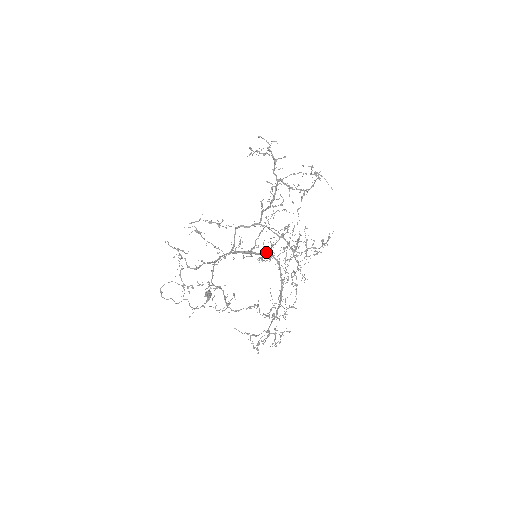
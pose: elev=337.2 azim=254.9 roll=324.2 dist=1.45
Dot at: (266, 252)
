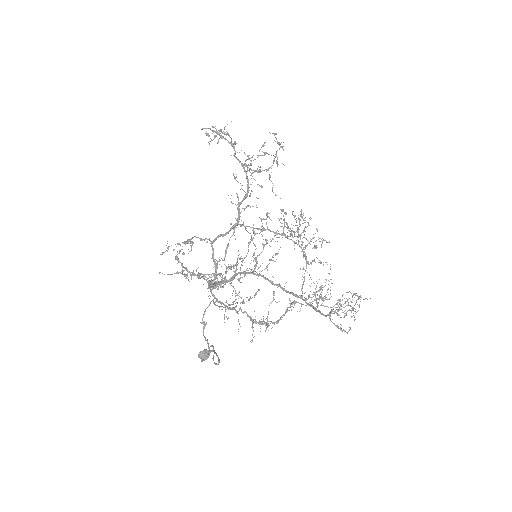
Dot at: (239, 273)
